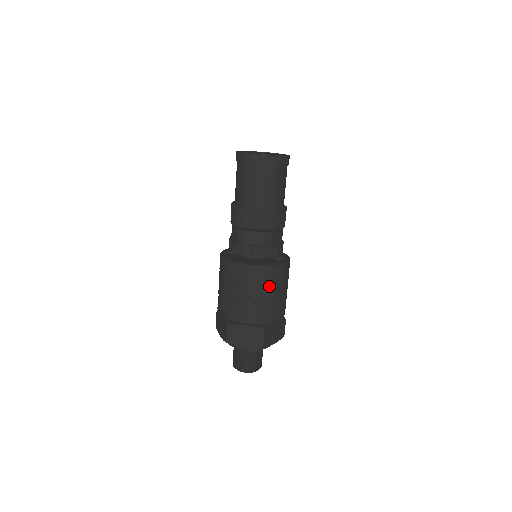
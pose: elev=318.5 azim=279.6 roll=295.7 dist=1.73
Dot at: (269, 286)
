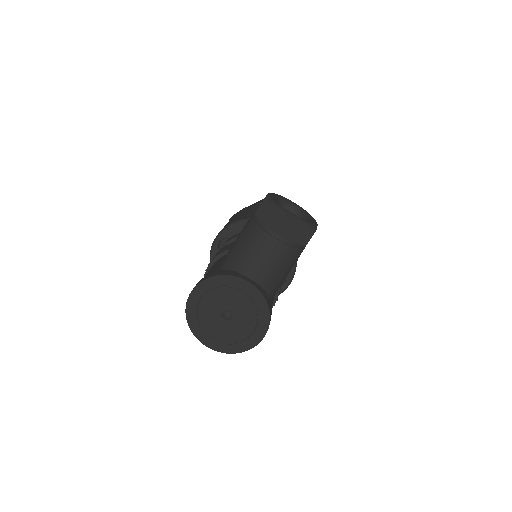
Dot at: occluded
